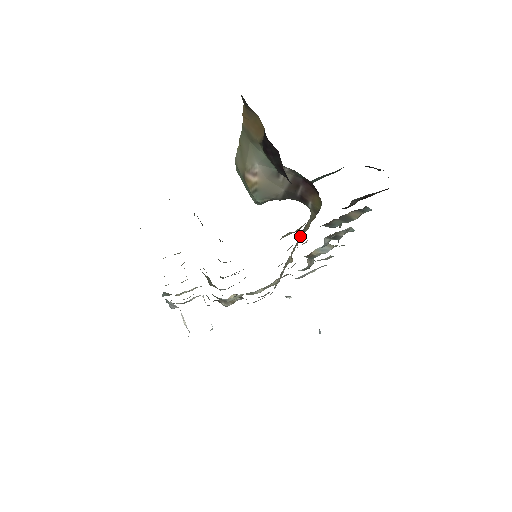
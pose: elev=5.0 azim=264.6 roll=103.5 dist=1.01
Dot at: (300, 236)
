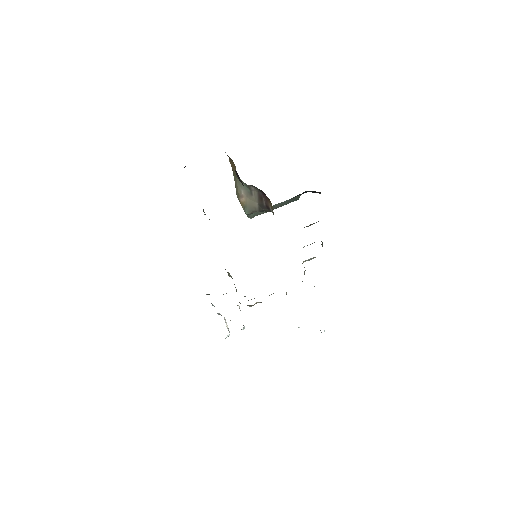
Dot at: occluded
